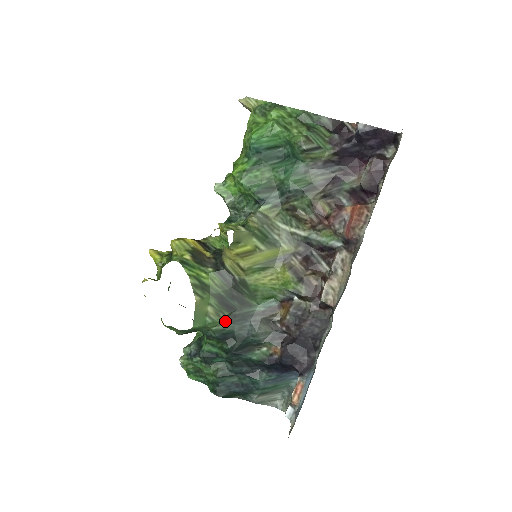
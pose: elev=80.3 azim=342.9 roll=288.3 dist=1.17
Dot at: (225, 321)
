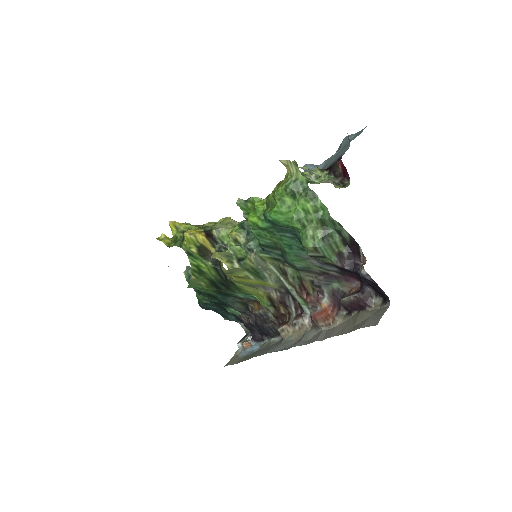
Dot at: (213, 291)
